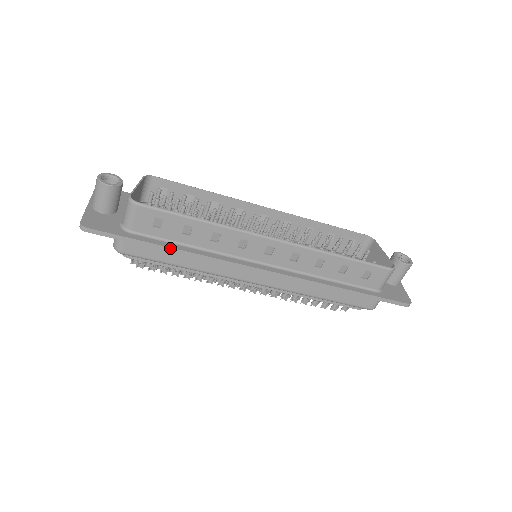
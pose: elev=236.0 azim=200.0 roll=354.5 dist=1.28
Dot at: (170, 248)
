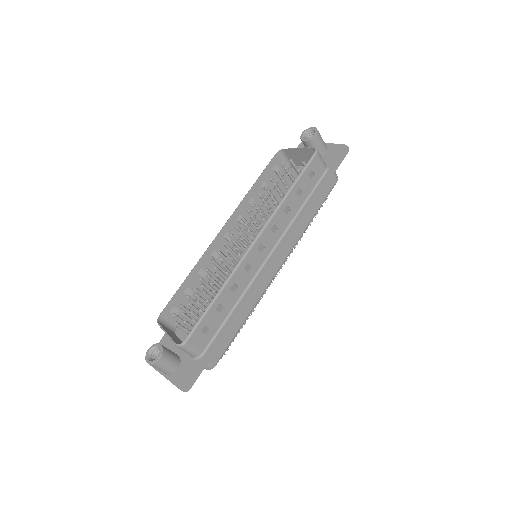
Dot at: (228, 328)
